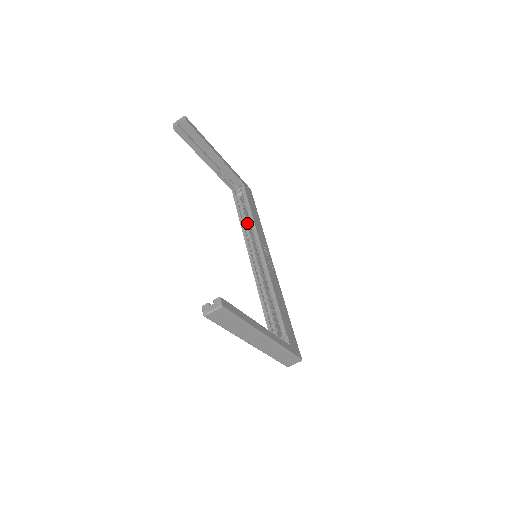
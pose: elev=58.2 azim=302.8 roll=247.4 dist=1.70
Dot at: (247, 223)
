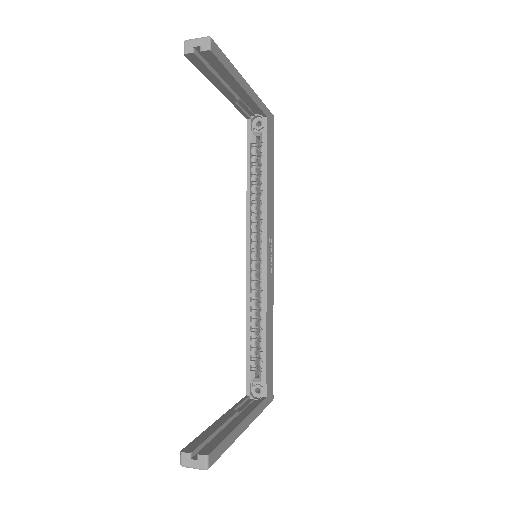
Dot at: (256, 190)
